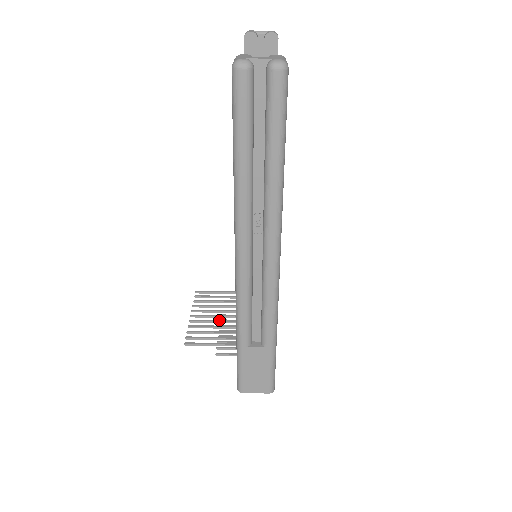
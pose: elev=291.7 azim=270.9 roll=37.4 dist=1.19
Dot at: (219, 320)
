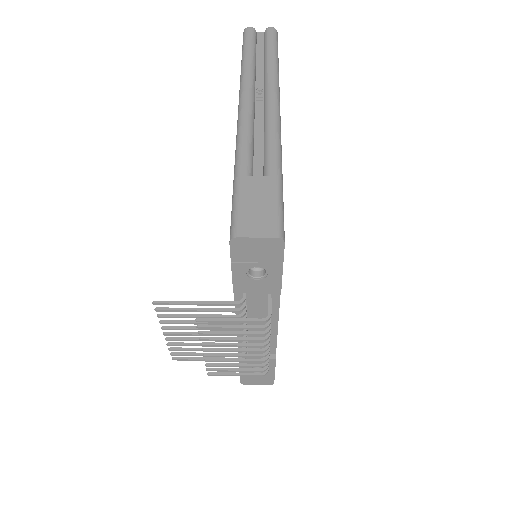
Dot at: occluded
